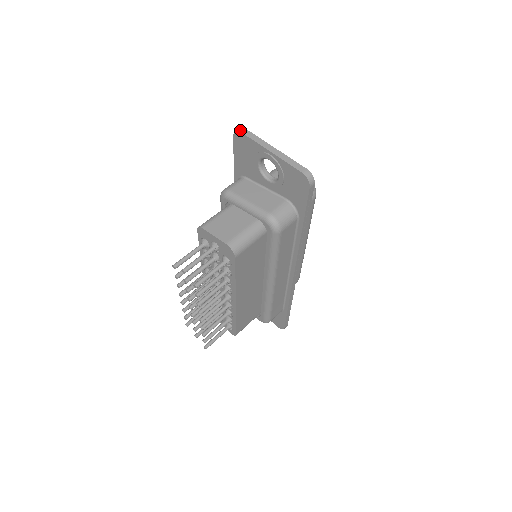
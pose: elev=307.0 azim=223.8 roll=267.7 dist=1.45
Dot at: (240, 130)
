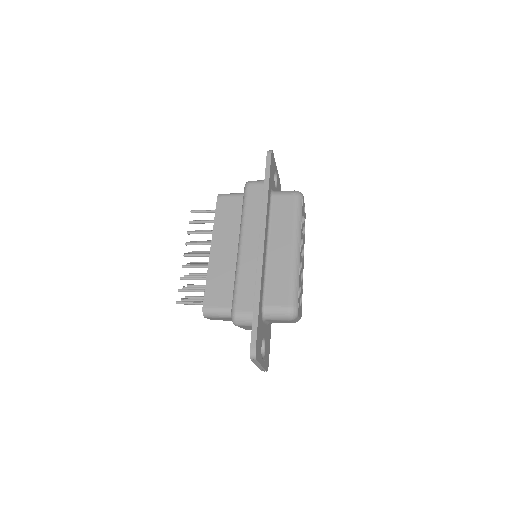
Dot at: occluded
